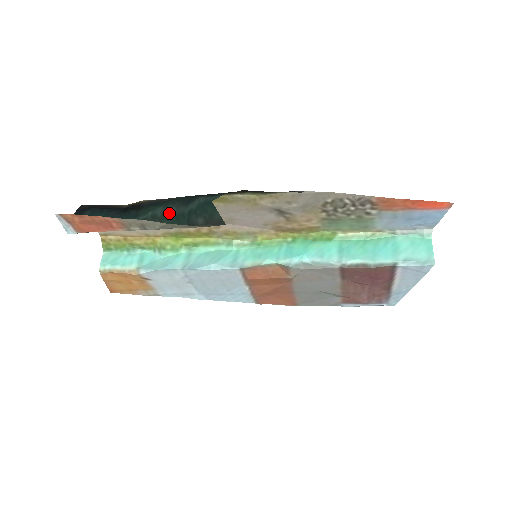
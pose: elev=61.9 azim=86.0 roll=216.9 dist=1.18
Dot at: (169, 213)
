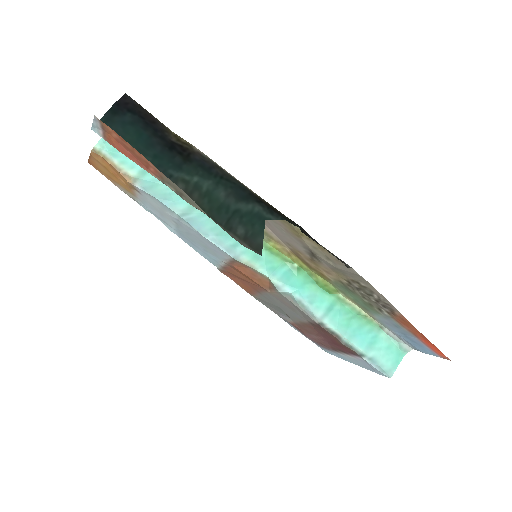
Dot at: (215, 195)
